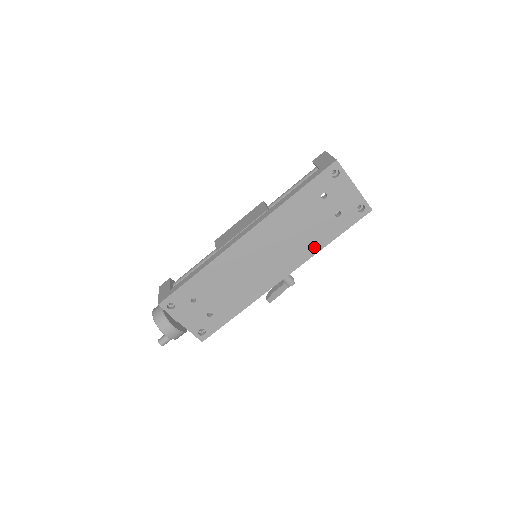
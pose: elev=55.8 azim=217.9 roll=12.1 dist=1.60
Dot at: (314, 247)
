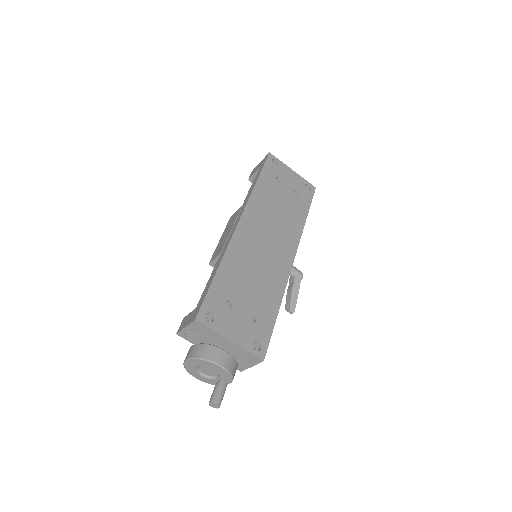
Dot at: (298, 224)
